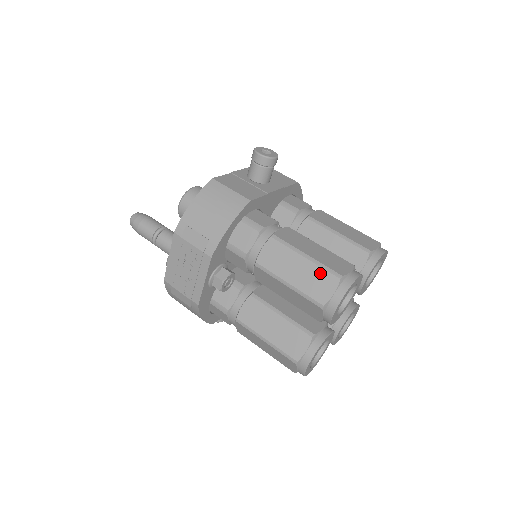
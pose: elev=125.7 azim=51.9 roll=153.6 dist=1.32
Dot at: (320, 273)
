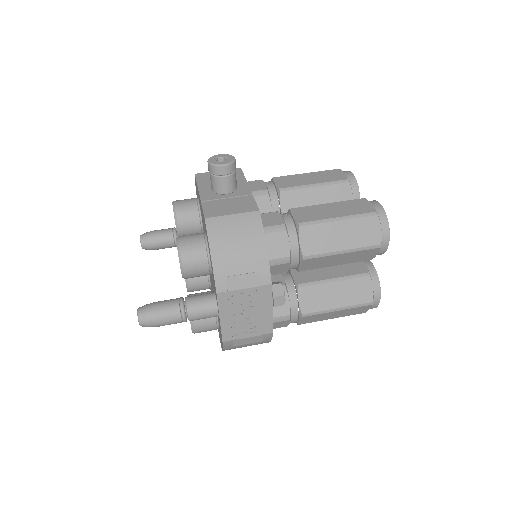
Dot at: (360, 223)
